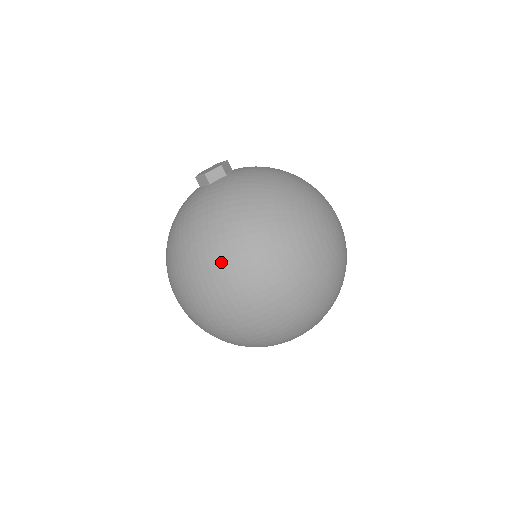
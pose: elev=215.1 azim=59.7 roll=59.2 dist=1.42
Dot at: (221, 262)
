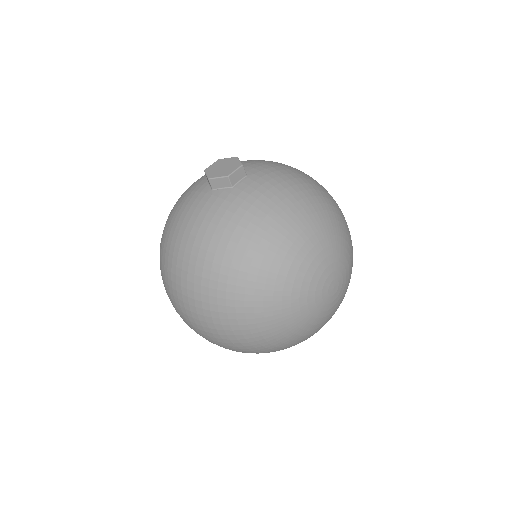
Dot at: (185, 290)
